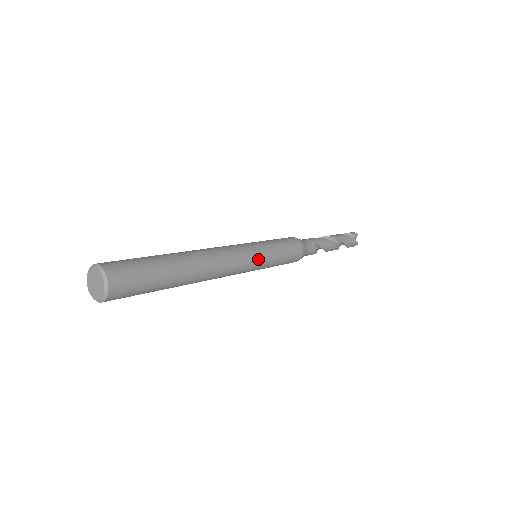
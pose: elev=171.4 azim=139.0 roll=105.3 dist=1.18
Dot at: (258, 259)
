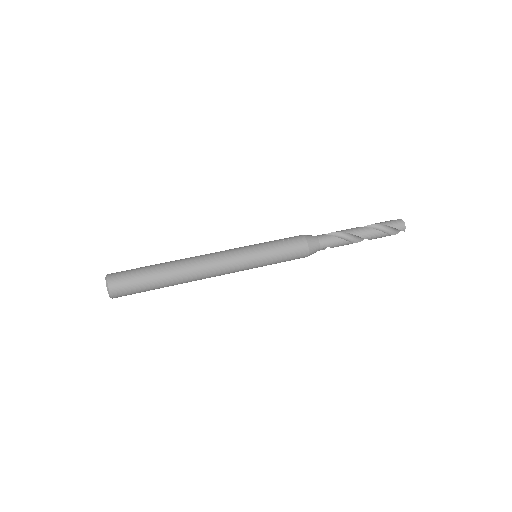
Dot at: (248, 269)
